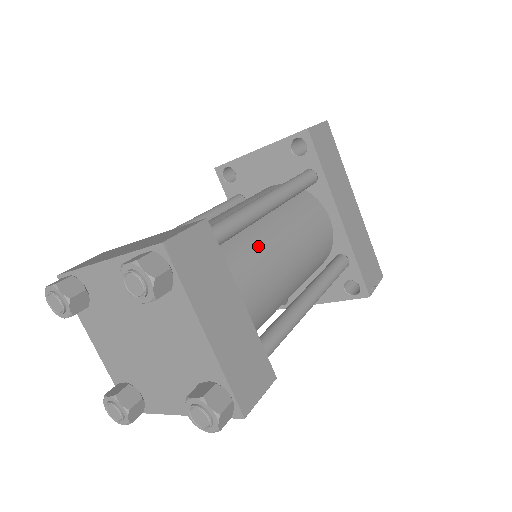
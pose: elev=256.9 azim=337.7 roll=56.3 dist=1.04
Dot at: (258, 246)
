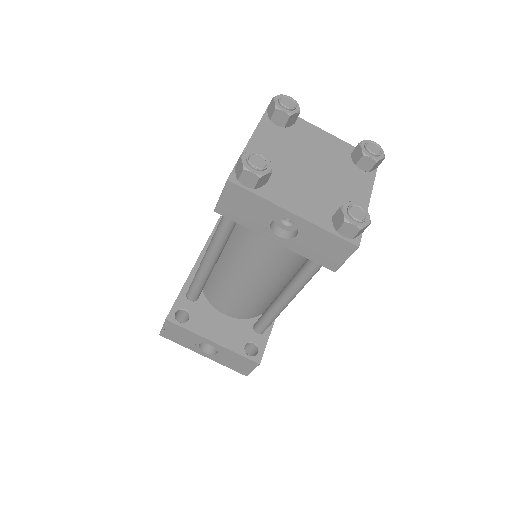
Dot at: occluded
